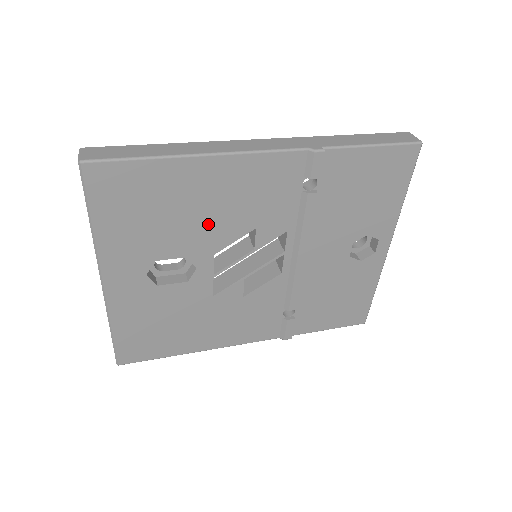
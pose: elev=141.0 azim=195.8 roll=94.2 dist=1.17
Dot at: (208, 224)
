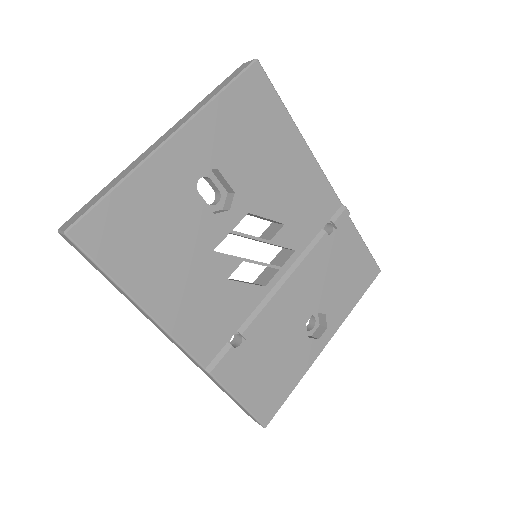
Dot at: (268, 185)
